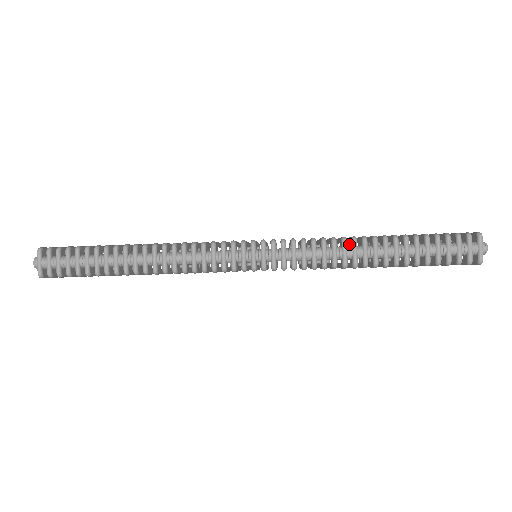
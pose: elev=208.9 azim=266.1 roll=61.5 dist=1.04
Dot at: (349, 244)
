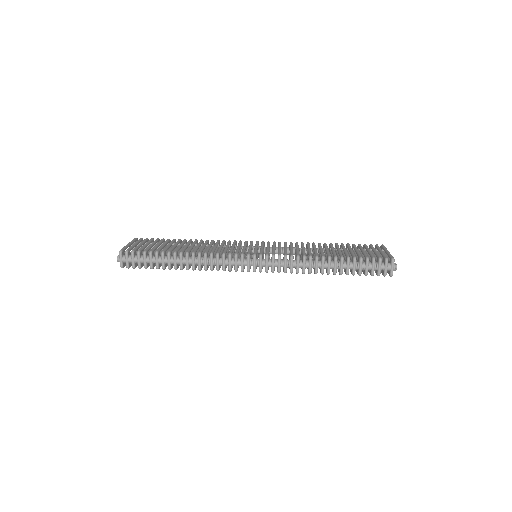
Dot at: occluded
